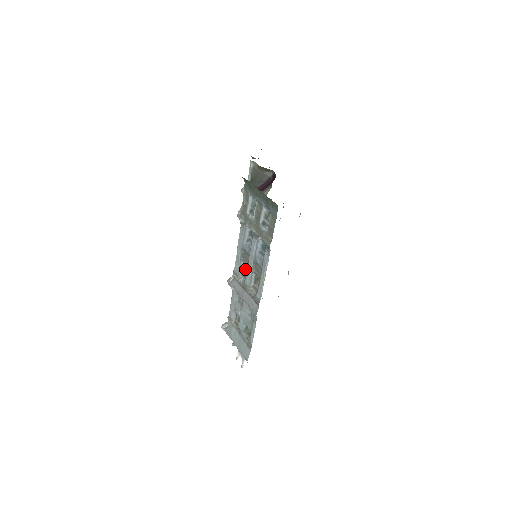
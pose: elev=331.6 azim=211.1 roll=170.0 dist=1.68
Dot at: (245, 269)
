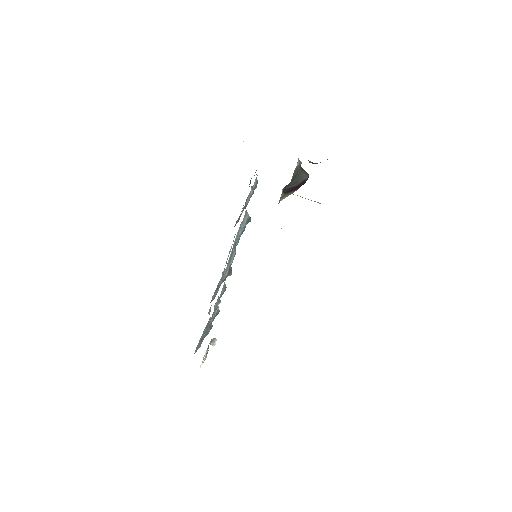
Dot at: (233, 259)
